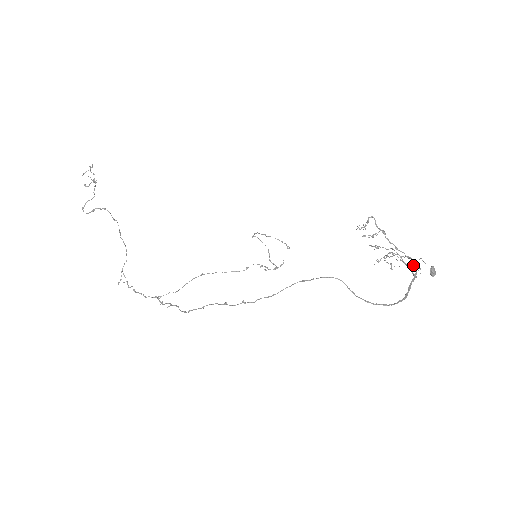
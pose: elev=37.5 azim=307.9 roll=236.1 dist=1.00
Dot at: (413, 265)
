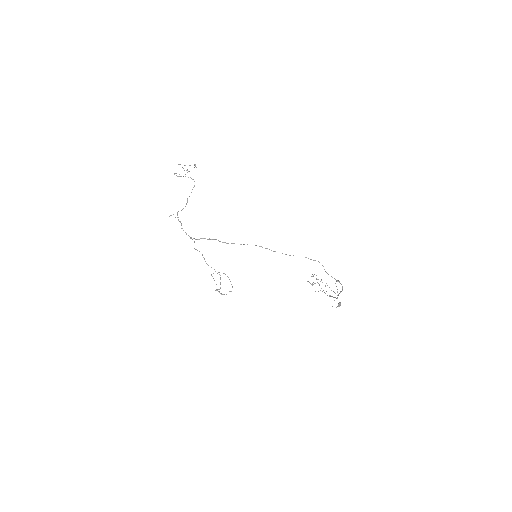
Dot at: occluded
